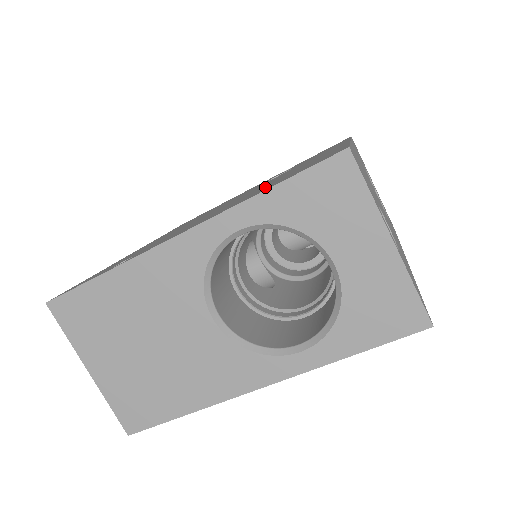
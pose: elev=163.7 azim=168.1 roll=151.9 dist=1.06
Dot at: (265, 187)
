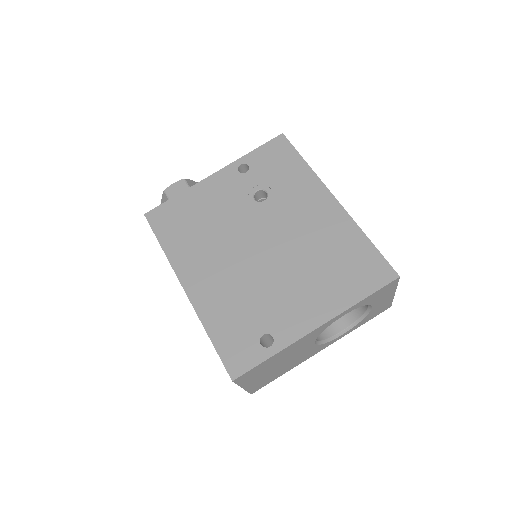
Dot at: (336, 276)
